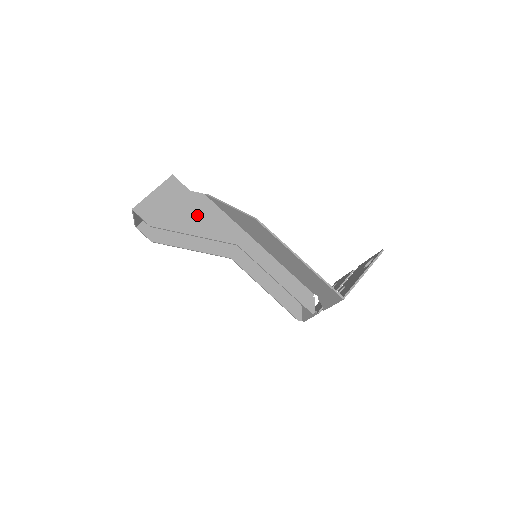
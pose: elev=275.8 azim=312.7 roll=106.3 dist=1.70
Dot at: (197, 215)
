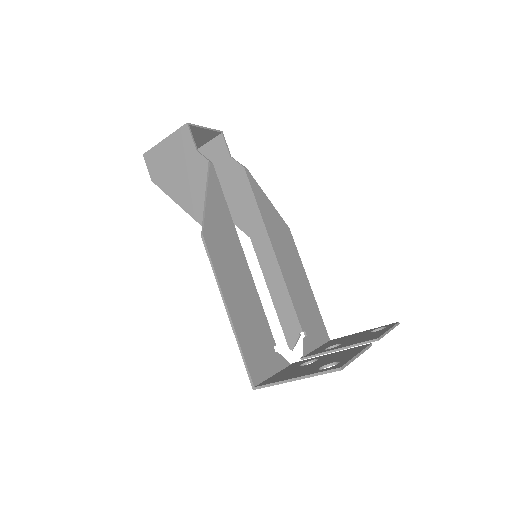
Dot at: (193, 186)
